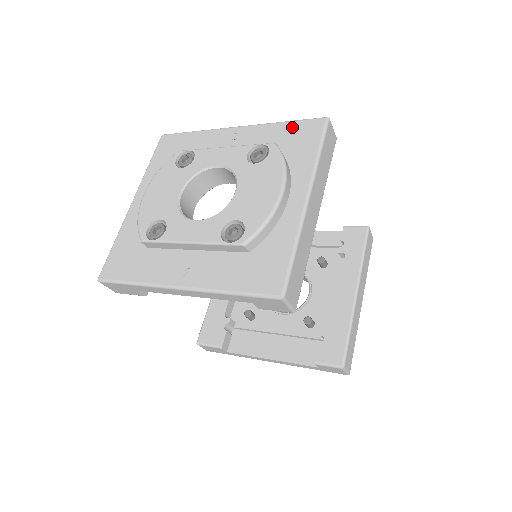
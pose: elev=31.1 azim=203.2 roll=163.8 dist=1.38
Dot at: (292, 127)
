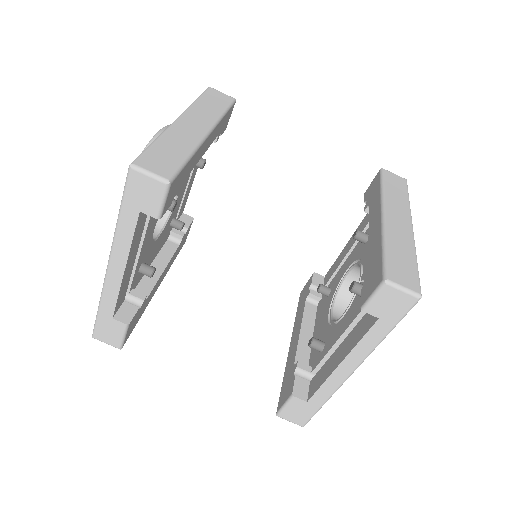
Dot at: occluded
